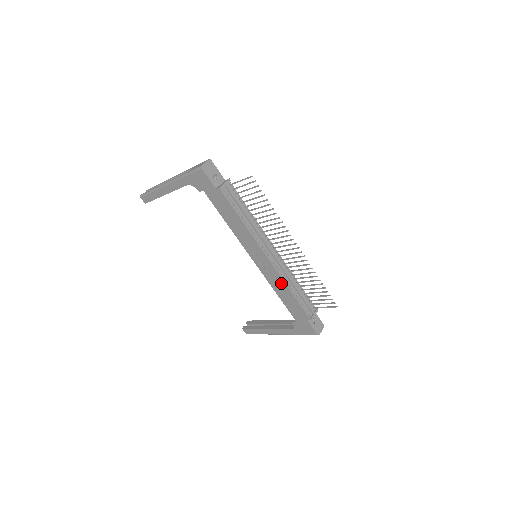
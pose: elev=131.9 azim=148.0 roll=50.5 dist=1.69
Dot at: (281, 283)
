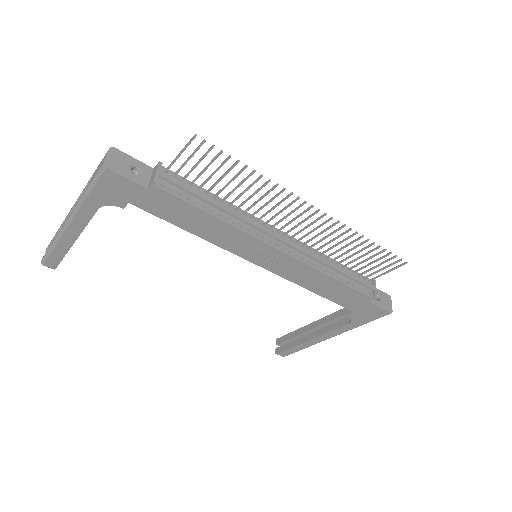
Dot at: (313, 274)
